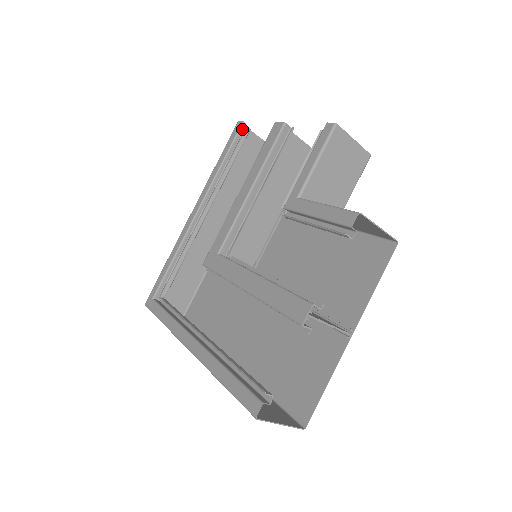
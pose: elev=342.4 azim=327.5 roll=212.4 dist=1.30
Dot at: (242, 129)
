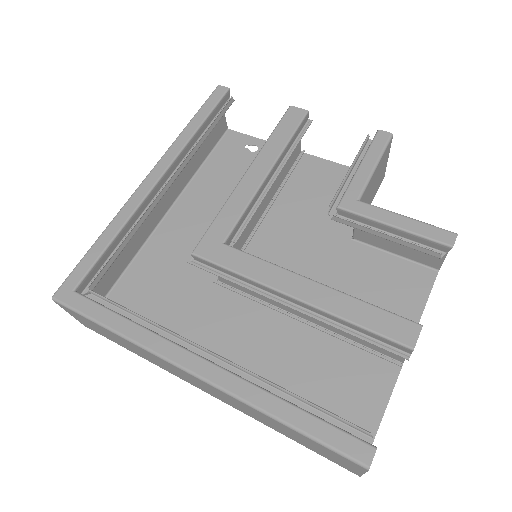
Dot at: (225, 97)
